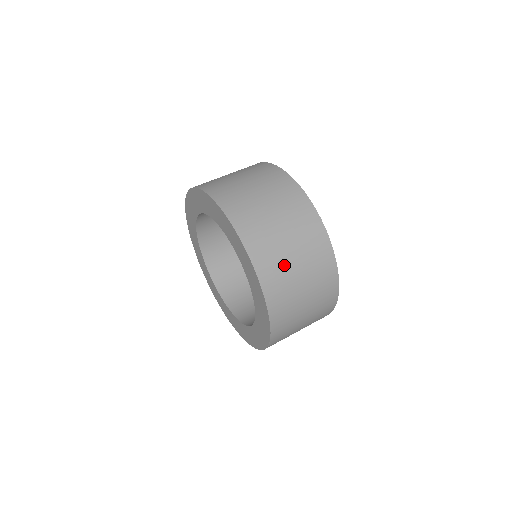
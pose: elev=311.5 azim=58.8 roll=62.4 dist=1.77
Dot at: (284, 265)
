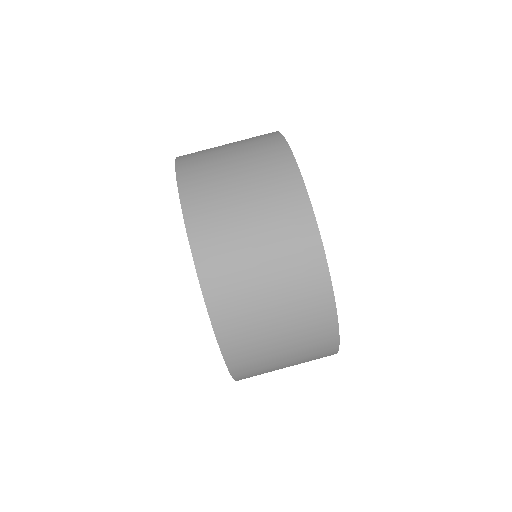
Dot at: (251, 302)
